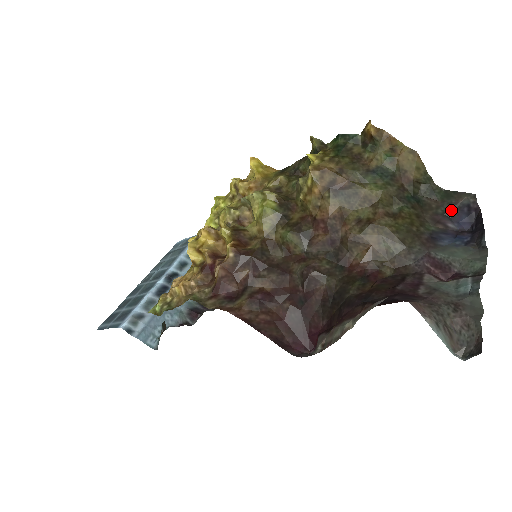
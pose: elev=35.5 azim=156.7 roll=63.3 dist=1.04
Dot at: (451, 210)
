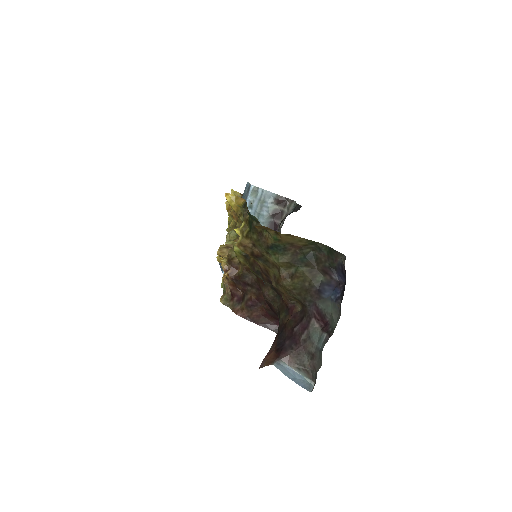
Dot at: (333, 265)
